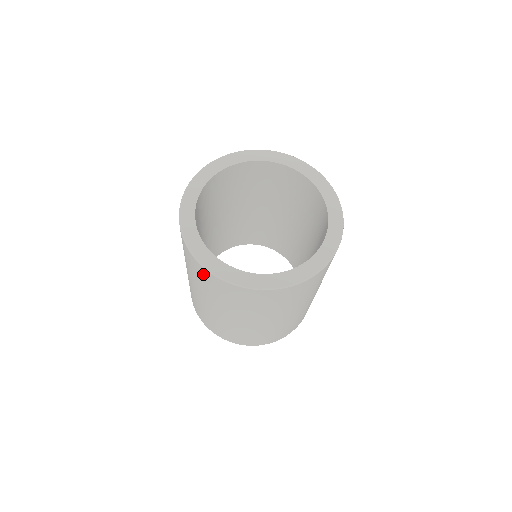
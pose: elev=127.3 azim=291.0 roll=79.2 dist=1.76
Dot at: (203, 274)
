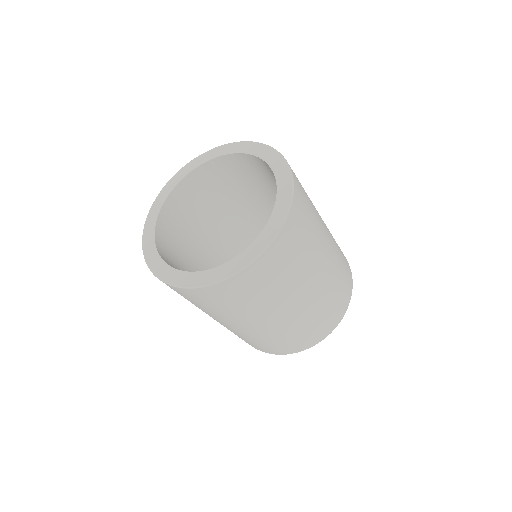
Dot at: (173, 289)
